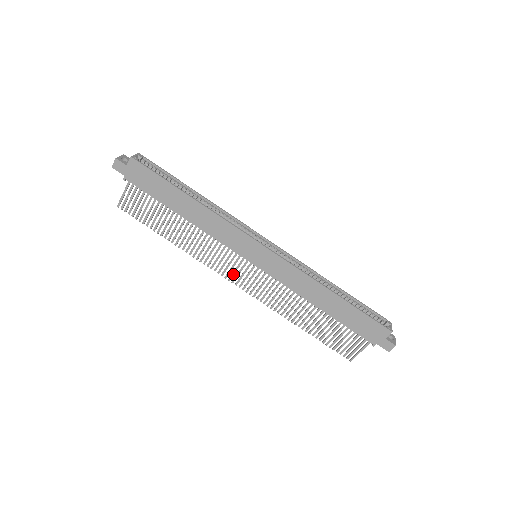
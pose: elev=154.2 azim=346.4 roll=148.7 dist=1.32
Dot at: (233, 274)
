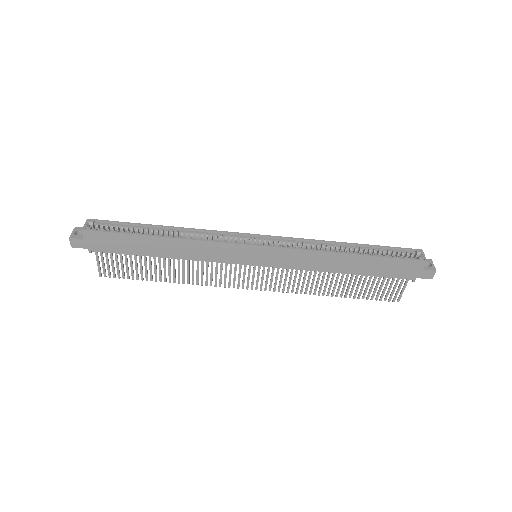
Dot at: (243, 282)
